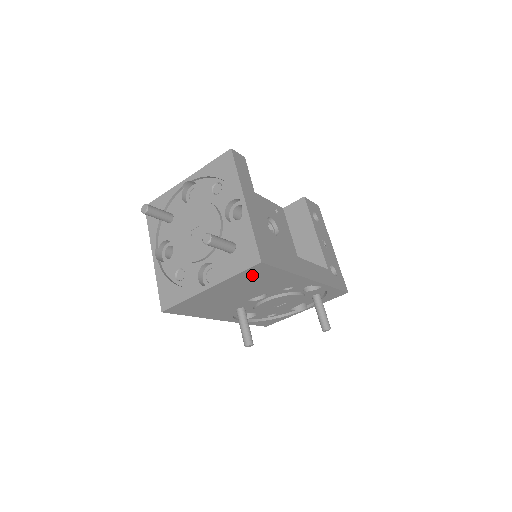
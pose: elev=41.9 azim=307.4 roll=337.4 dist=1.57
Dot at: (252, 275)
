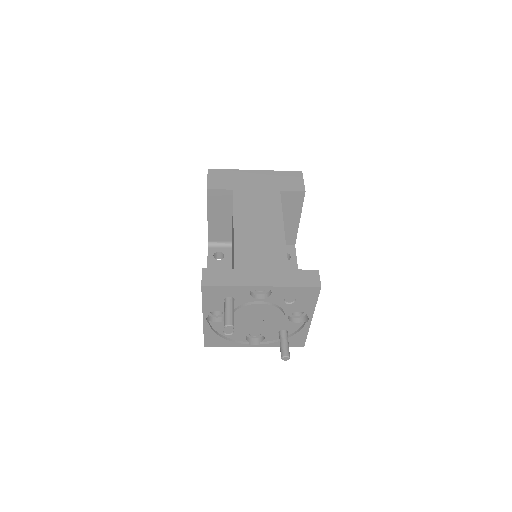
Dot at: occluded
